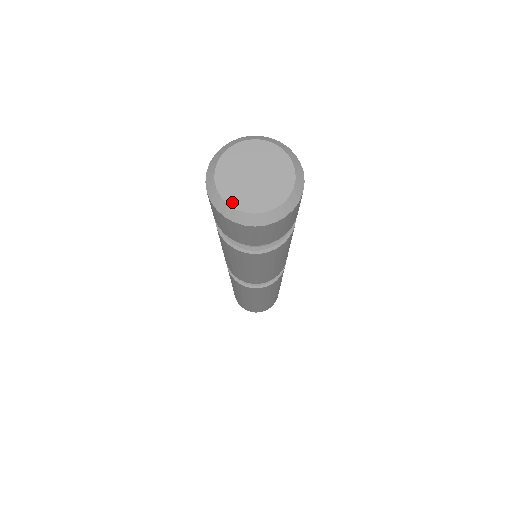
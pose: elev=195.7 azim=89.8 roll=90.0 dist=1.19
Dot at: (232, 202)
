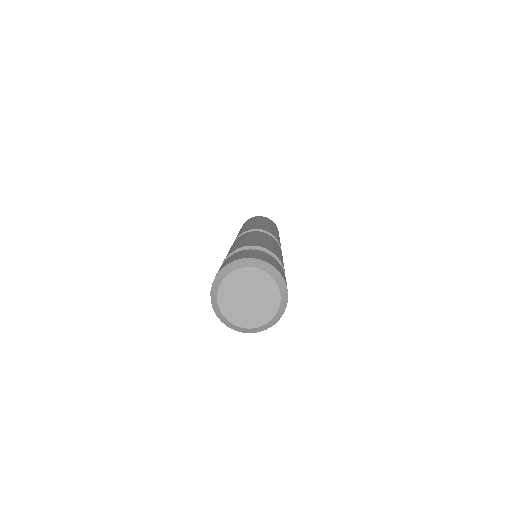
Dot at: (233, 320)
